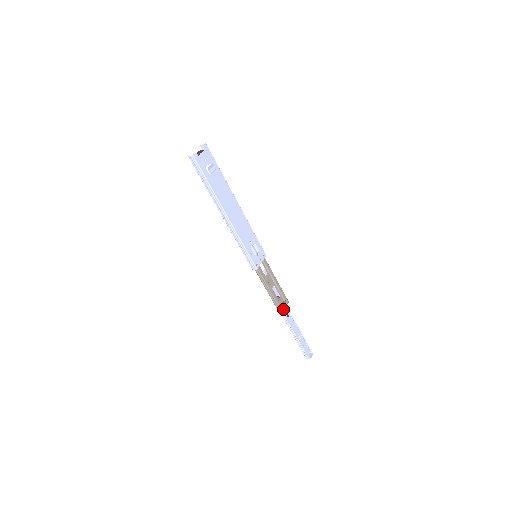
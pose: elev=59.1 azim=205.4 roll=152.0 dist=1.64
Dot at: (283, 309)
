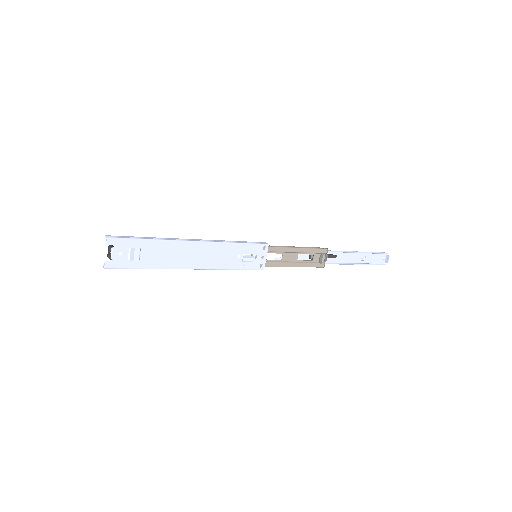
Dot at: (323, 263)
